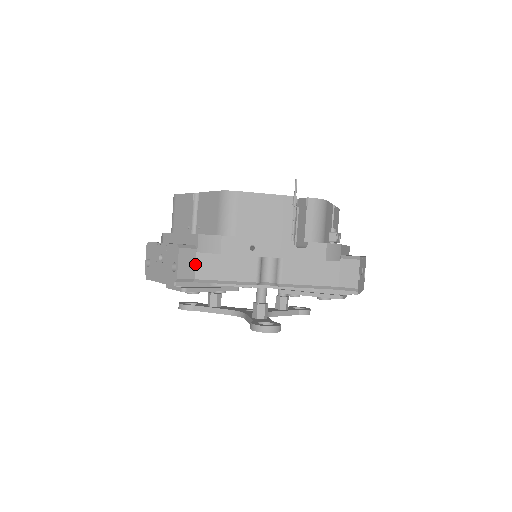
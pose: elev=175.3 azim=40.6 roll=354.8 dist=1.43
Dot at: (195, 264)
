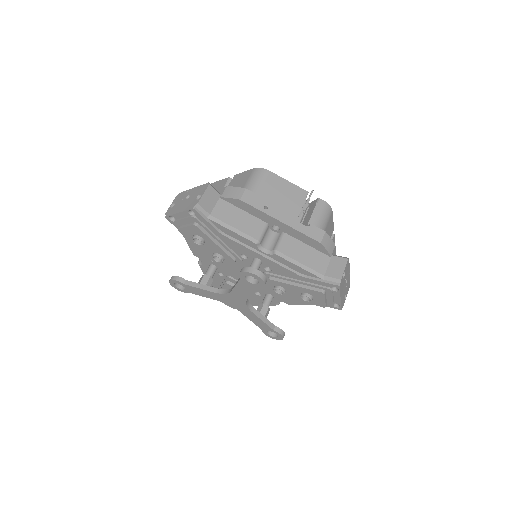
Dot at: (215, 205)
